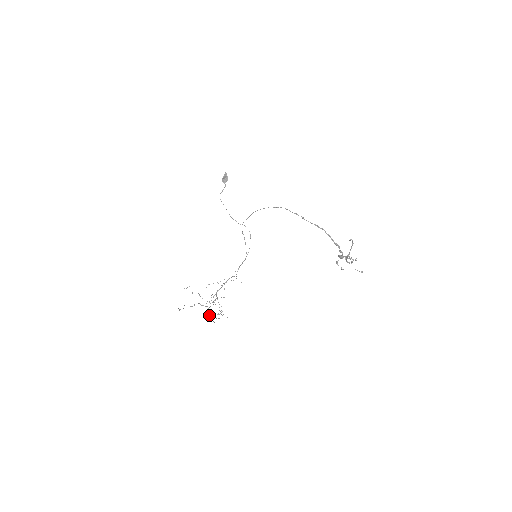
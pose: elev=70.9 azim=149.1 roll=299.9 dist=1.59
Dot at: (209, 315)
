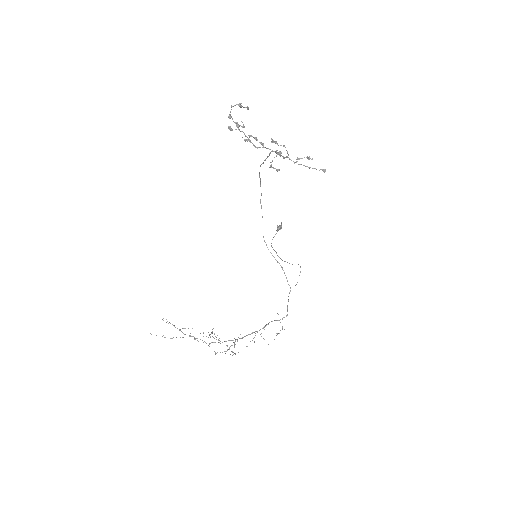
Dot at: occluded
